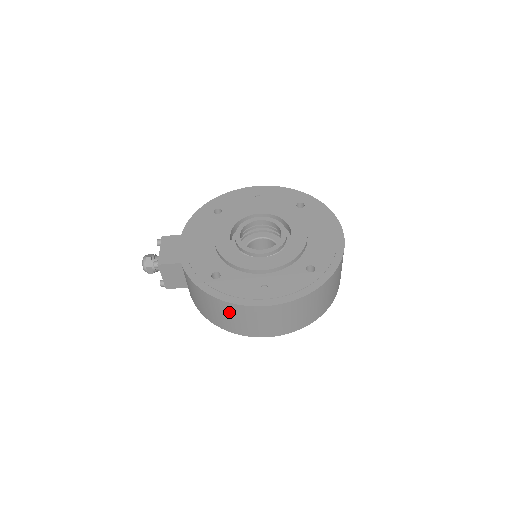
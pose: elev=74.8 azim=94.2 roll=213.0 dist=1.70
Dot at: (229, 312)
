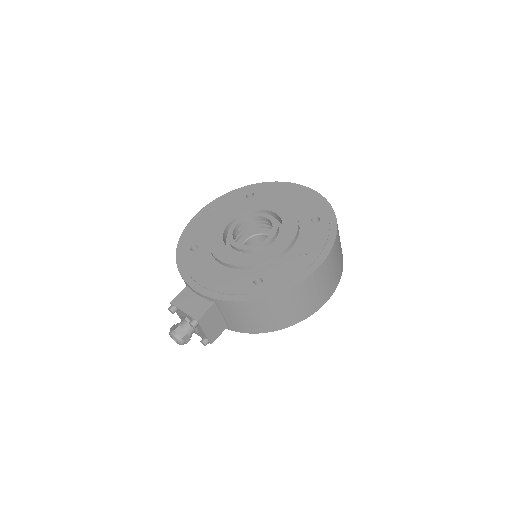
Dot at: (295, 298)
